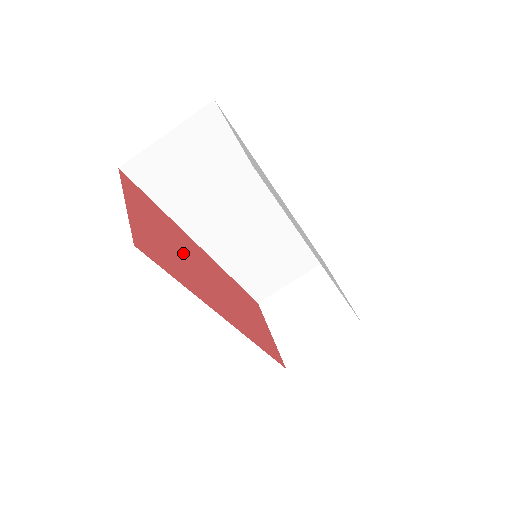
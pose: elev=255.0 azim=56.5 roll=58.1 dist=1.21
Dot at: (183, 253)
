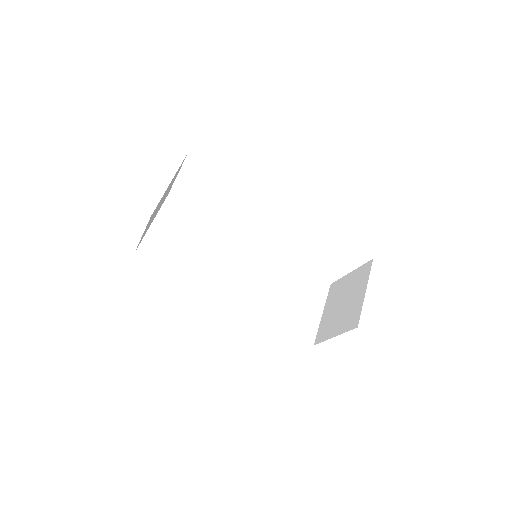
Dot at: occluded
